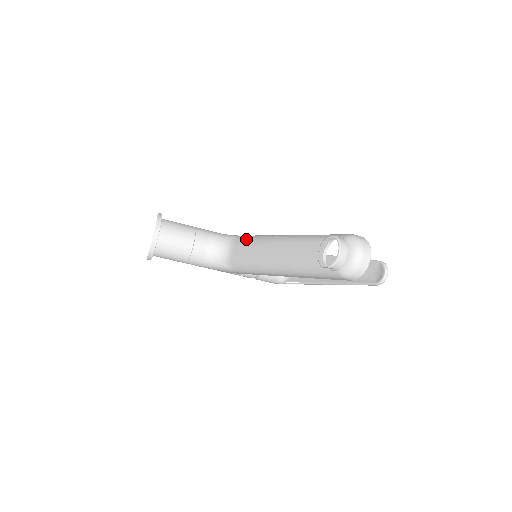
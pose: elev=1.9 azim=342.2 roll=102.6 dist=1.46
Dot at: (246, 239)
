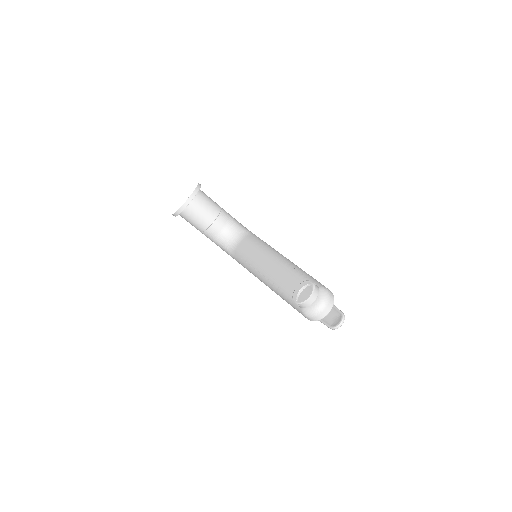
Dot at: (255, 240)
